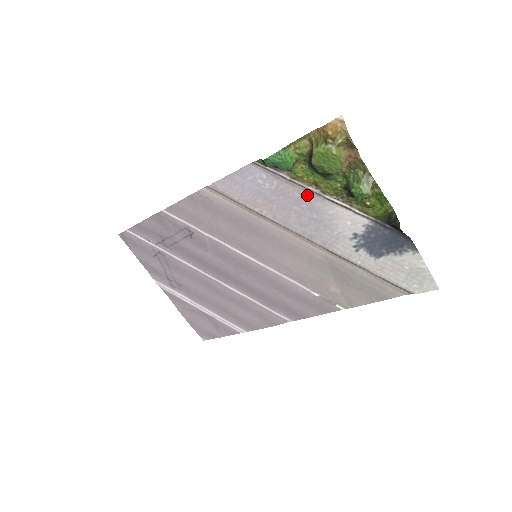
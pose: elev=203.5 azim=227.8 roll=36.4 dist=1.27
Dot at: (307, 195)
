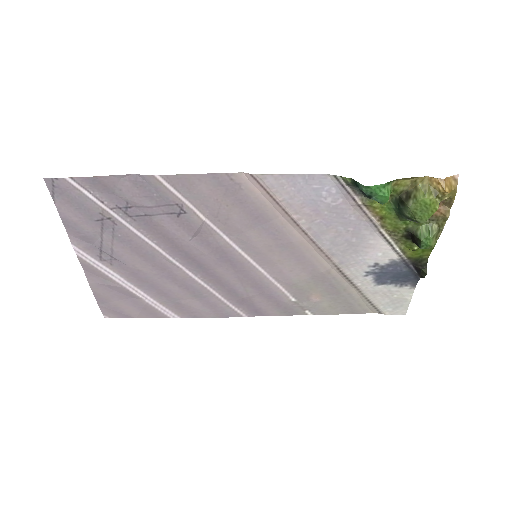
Dot at: (362, 222)
